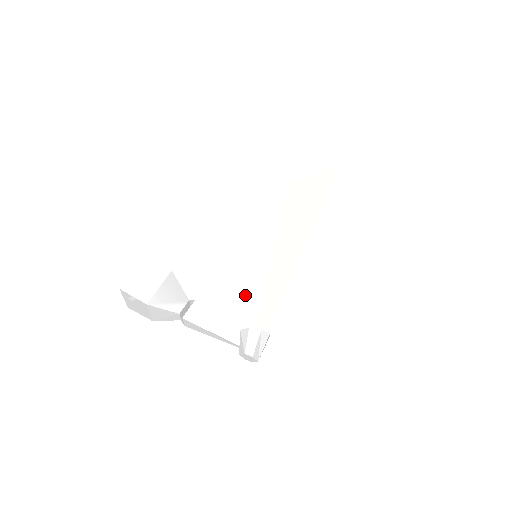
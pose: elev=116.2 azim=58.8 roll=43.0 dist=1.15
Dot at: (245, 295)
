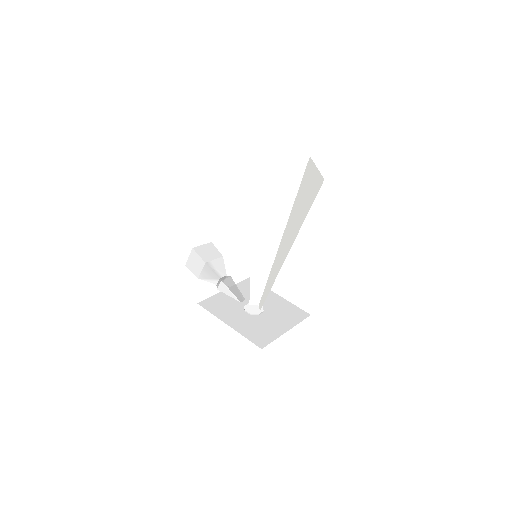
Dot at: (250, 282)
